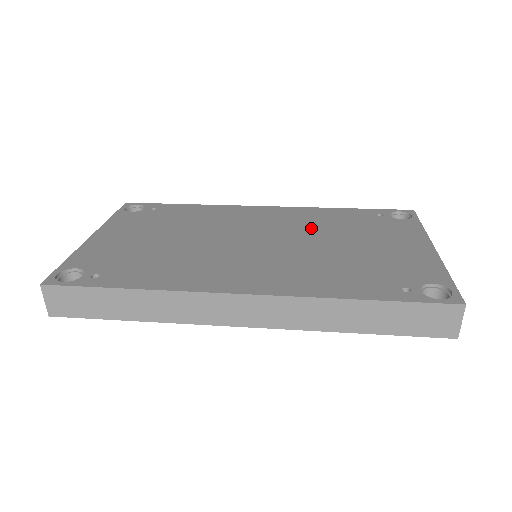
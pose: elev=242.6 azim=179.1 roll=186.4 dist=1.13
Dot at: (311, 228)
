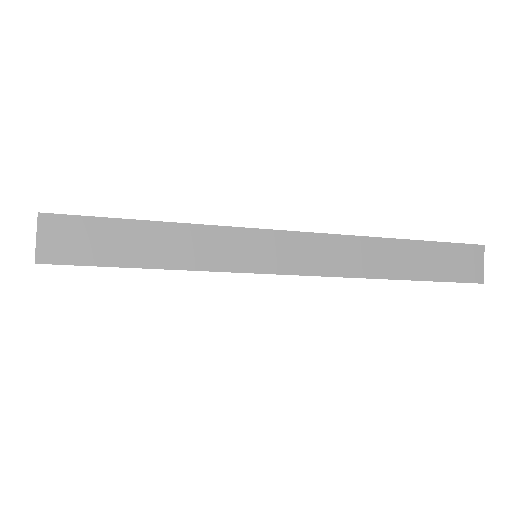
Dot at: occluded
